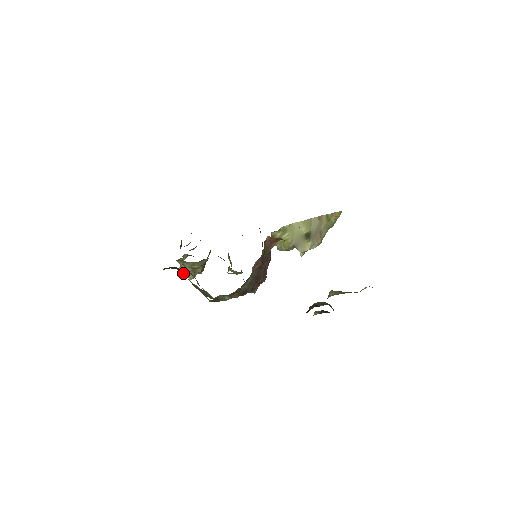
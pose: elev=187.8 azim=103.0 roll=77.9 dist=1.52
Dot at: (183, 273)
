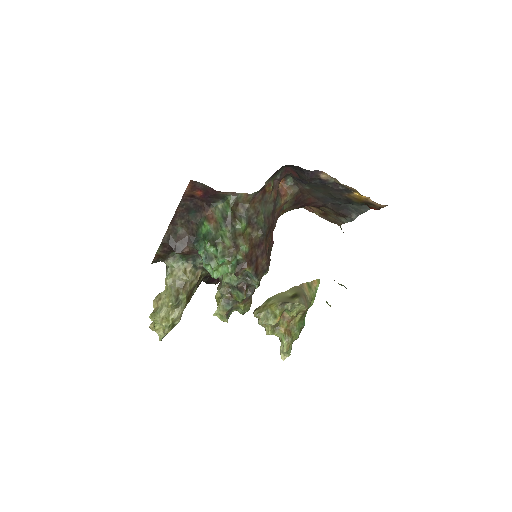
Dot at: (158, 311)
